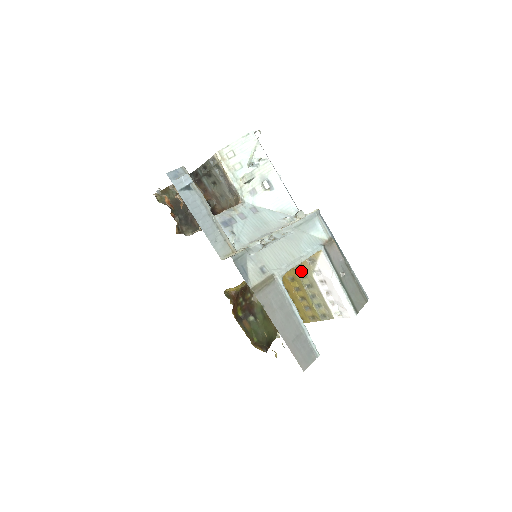
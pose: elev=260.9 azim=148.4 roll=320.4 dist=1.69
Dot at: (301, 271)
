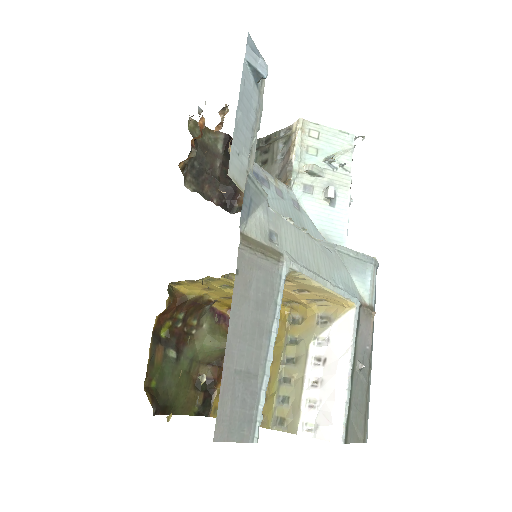
Dot at: (295, 331)
